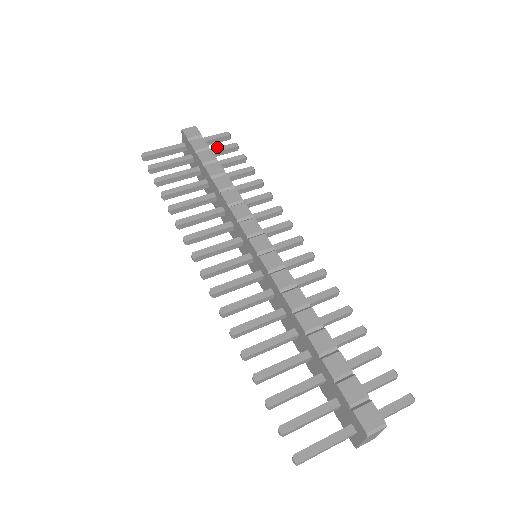
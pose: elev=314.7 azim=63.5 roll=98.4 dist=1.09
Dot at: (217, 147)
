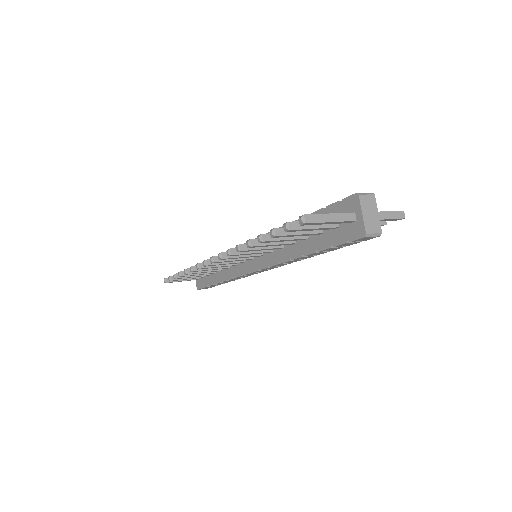
Dot at: occluded
